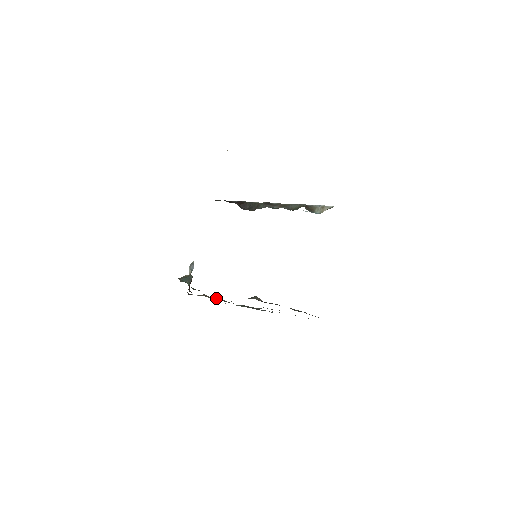
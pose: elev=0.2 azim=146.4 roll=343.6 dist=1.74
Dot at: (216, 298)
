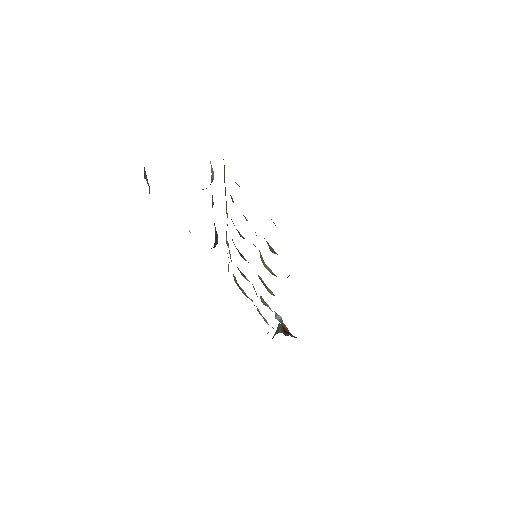
Dot at: occluded
